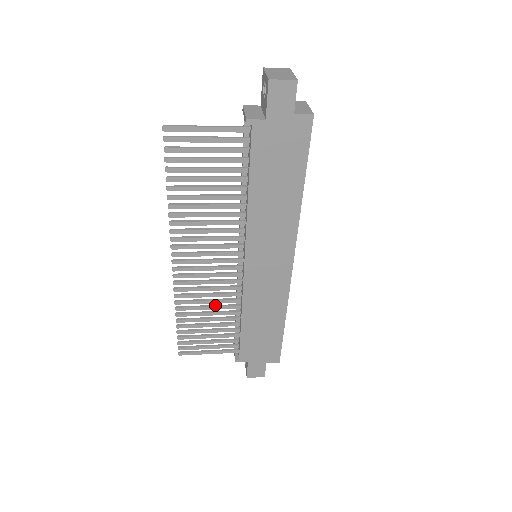
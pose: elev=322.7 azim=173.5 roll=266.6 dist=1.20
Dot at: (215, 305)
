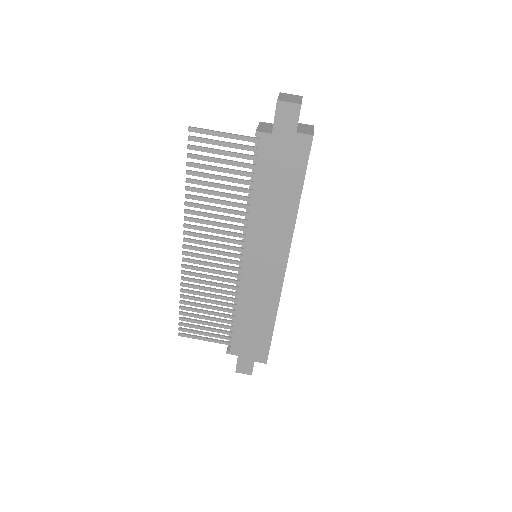
Dot at: (215, 294)
